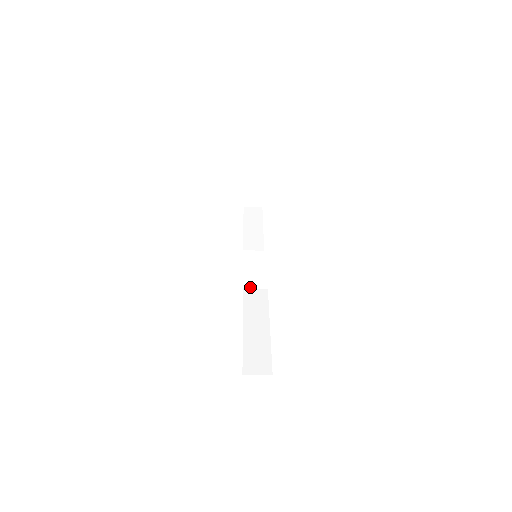
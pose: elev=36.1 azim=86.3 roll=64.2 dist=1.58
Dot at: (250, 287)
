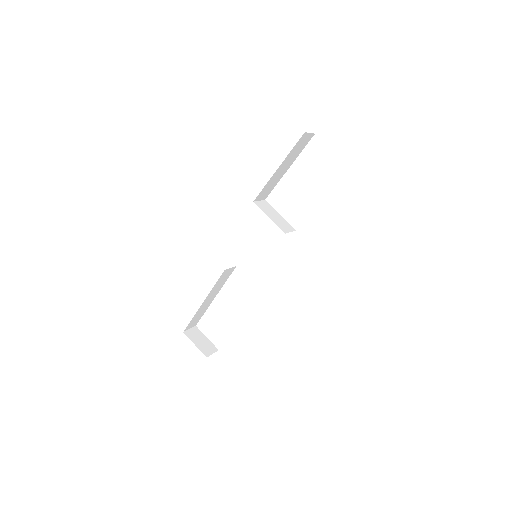
Dot at: occluded
